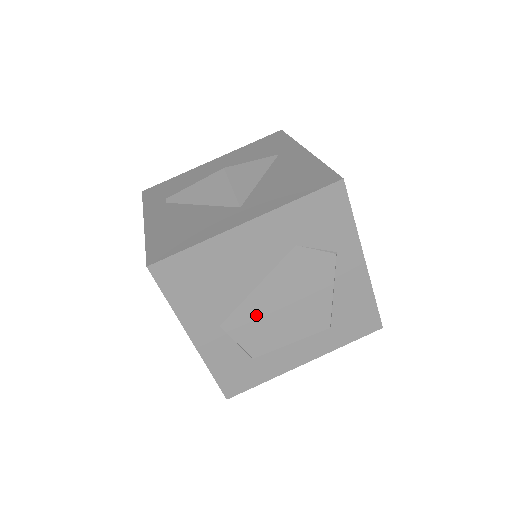
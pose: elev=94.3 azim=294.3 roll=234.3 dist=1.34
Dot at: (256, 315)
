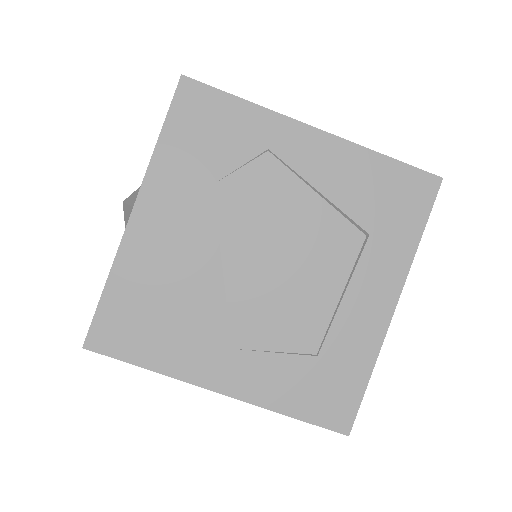
Dot at: (259, 300)
